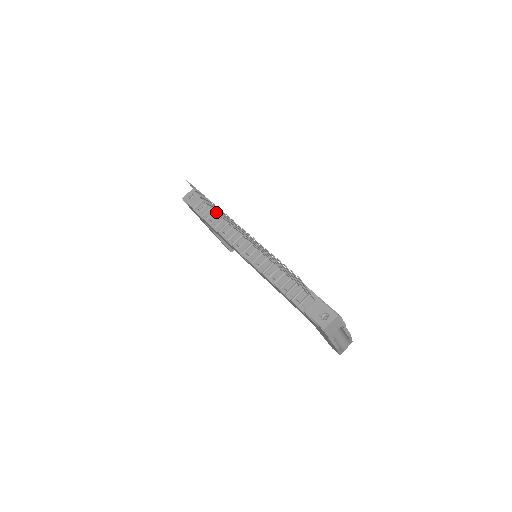
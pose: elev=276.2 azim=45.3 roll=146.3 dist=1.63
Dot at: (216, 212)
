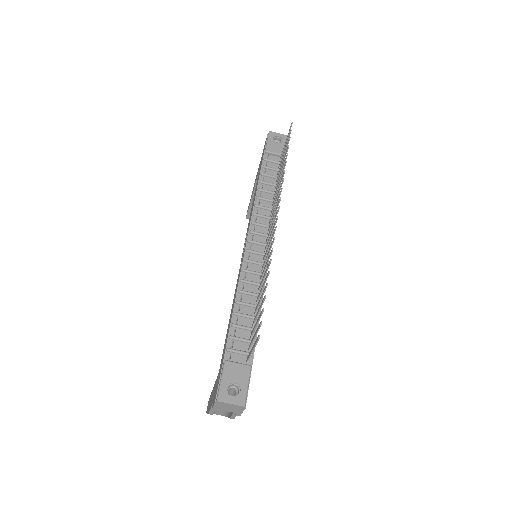
Dot at: (277, 179)
